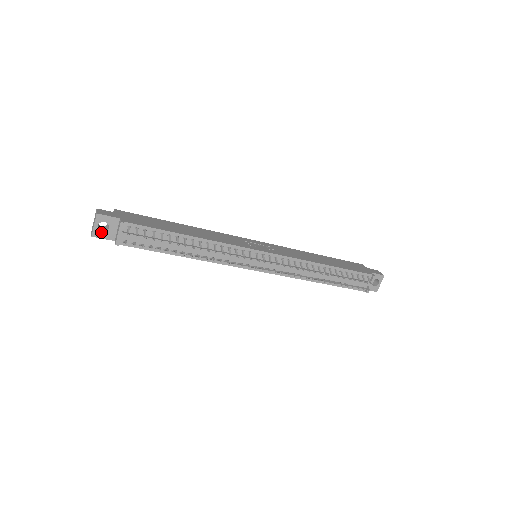
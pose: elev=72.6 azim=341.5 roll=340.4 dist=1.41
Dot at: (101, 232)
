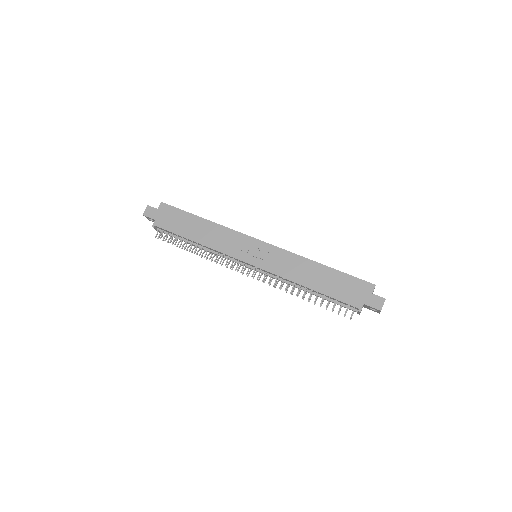
Dot at: (152, 221)
